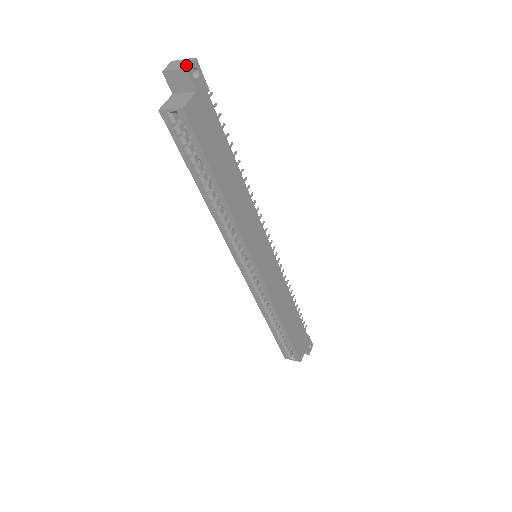
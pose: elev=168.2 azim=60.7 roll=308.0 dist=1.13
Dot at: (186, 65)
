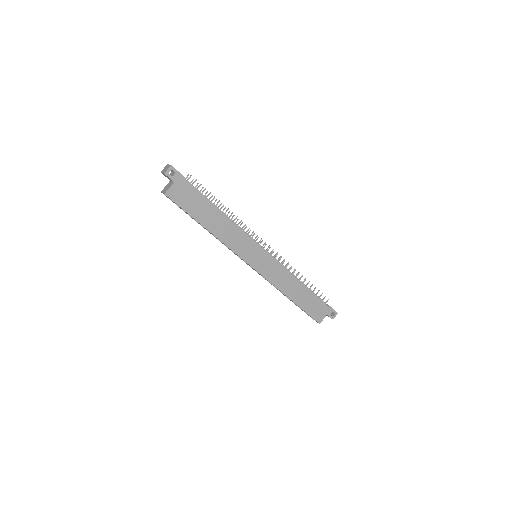
Dot at: (166, 171)
